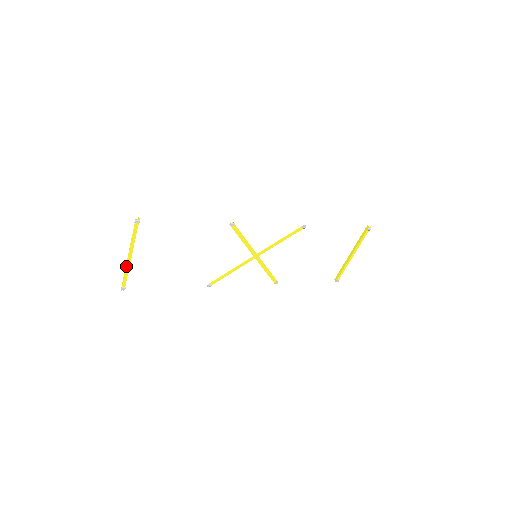
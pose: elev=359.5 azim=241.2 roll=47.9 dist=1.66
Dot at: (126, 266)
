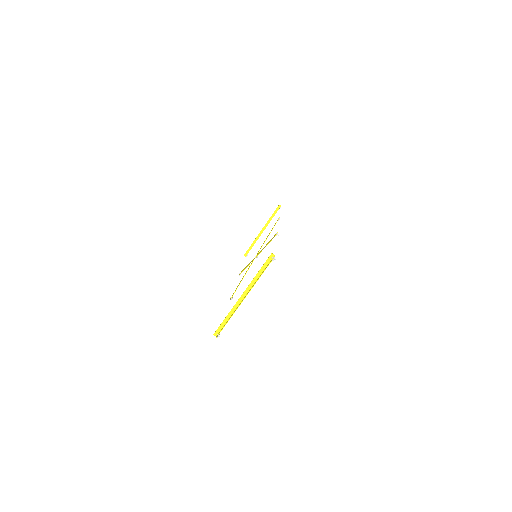
Dot at: (236, 309)
